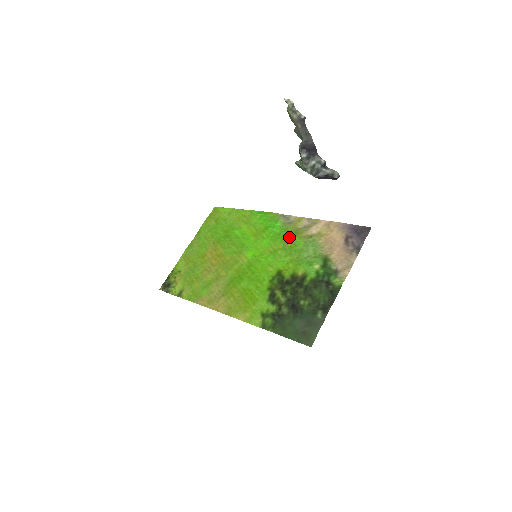
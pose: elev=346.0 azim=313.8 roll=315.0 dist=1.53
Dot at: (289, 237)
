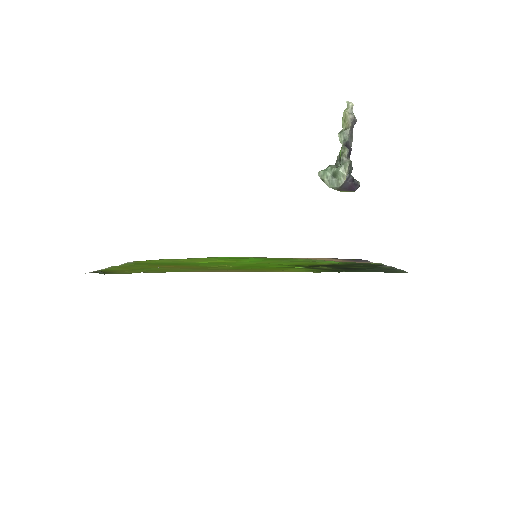
Dot at: (281, 259)
